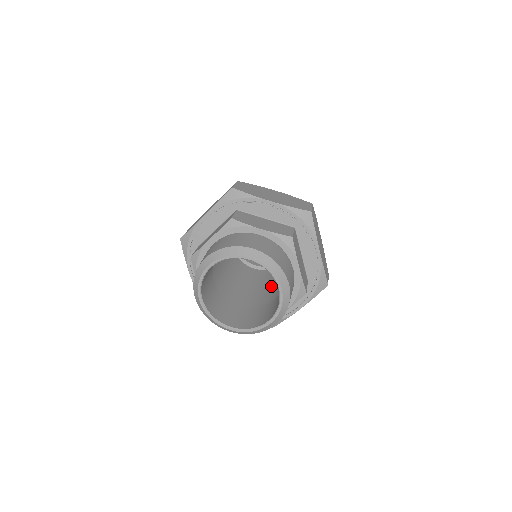
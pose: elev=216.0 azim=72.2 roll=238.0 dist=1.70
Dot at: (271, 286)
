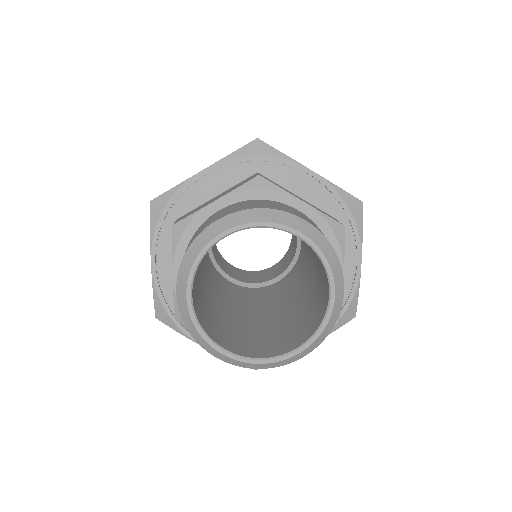
Dot at: (266, 306)
